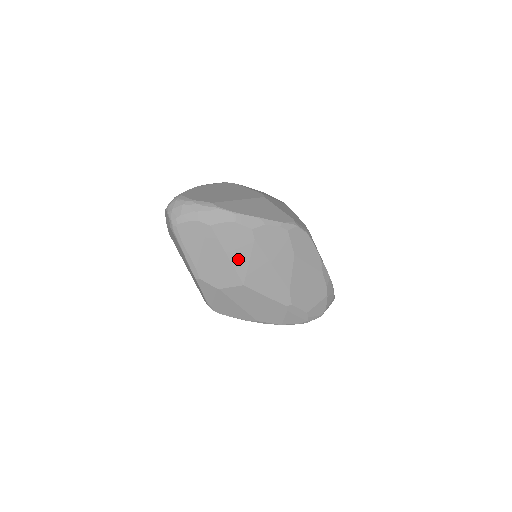
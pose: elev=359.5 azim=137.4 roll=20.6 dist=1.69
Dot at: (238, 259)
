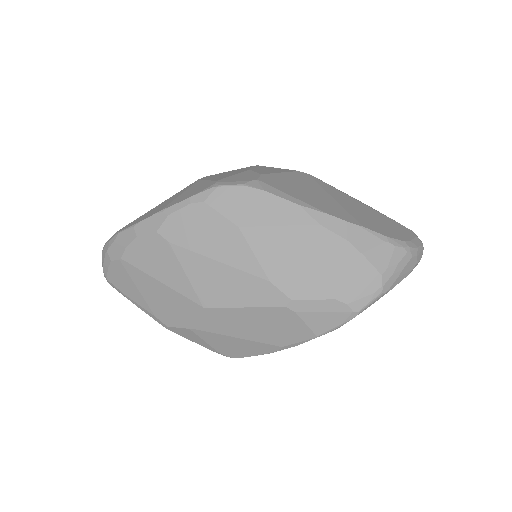
Dot at: (173, 279)
